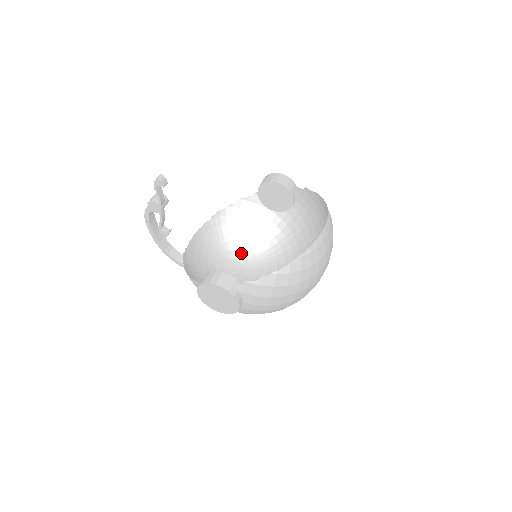
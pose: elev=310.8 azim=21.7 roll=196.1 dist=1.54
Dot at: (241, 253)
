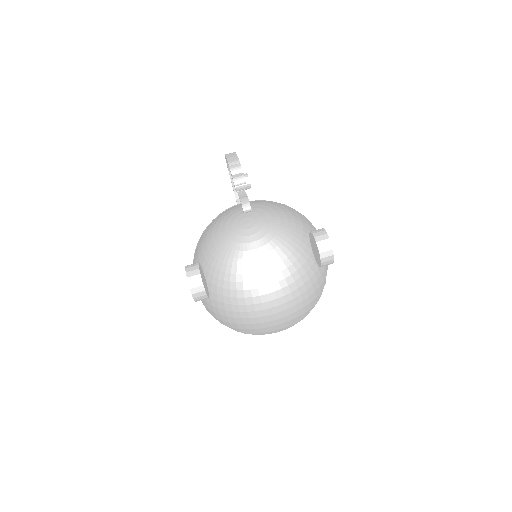
Dot at: (264, 221)
